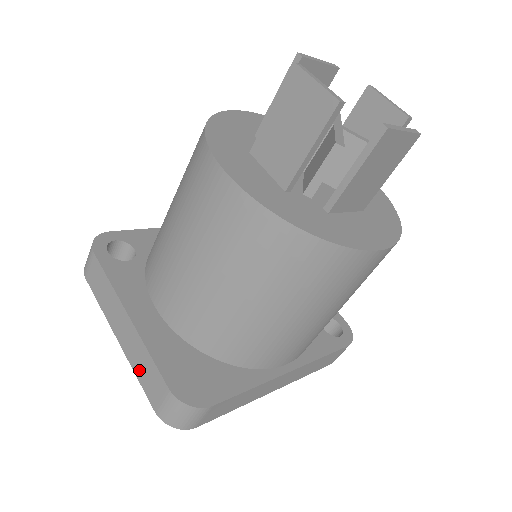
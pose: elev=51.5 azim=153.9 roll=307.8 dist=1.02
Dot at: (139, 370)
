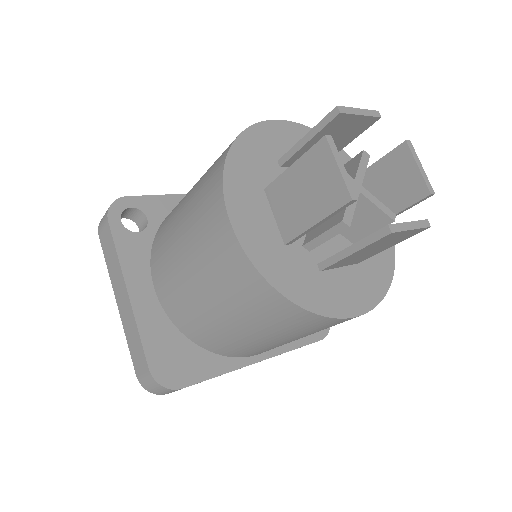
Dot at: (129, 339)
